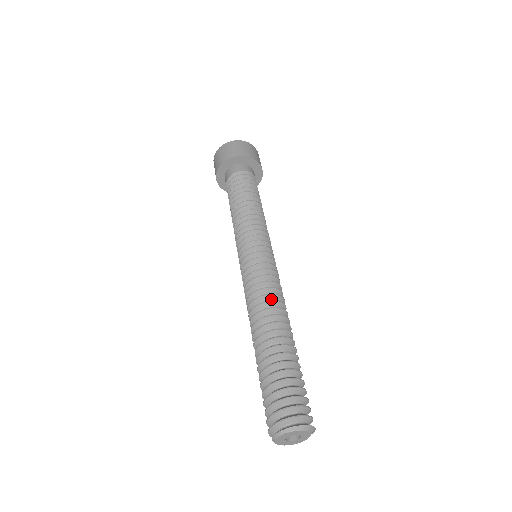
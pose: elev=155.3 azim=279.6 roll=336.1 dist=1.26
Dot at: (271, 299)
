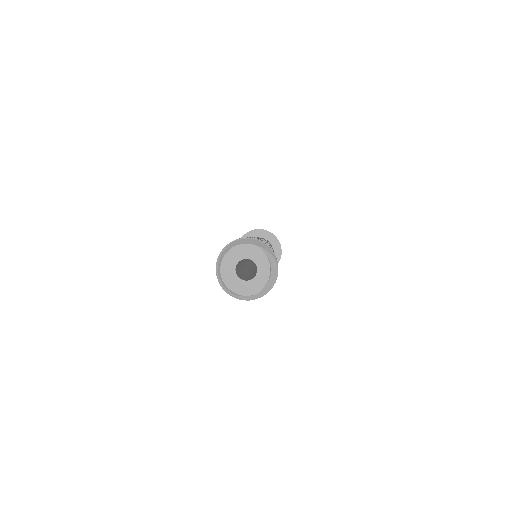
Dot at: occluded
